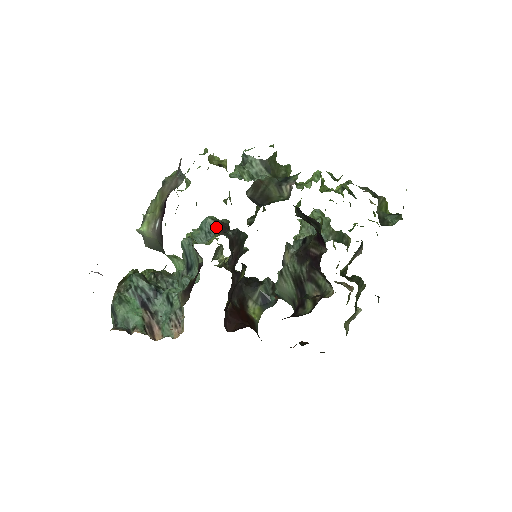
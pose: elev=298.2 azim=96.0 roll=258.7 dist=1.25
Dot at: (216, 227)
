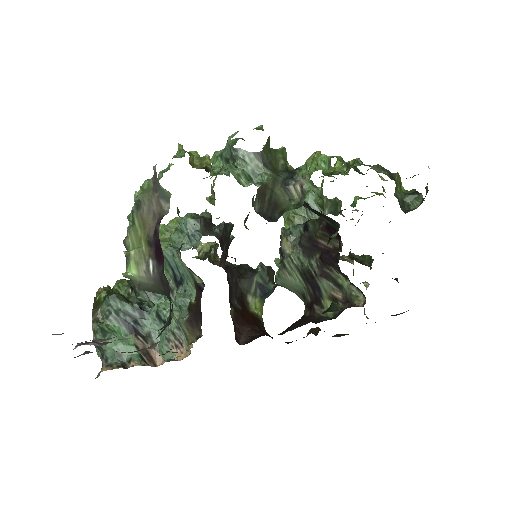
Dot at: (199, 227)
